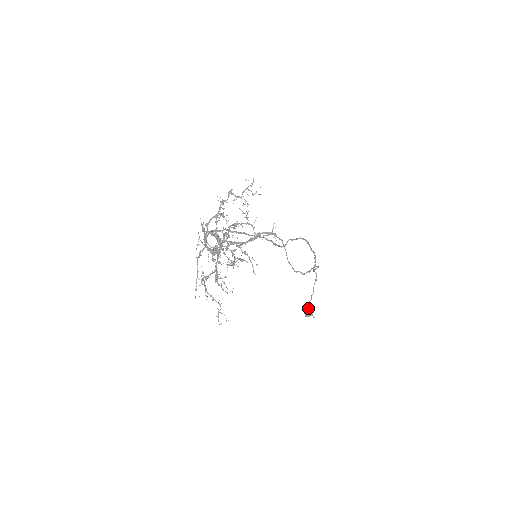
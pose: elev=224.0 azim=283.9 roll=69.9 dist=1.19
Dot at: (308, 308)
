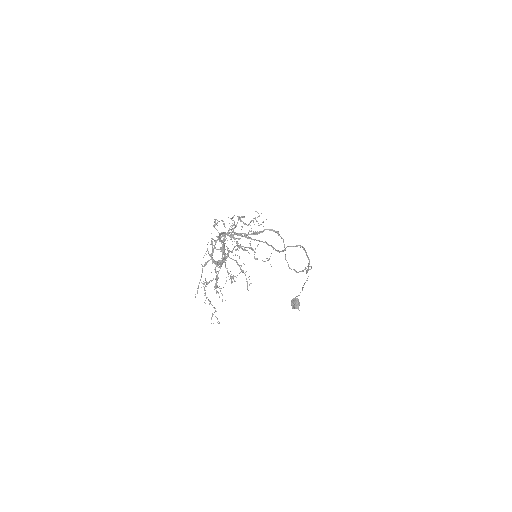
Dot at: (296, 301)
